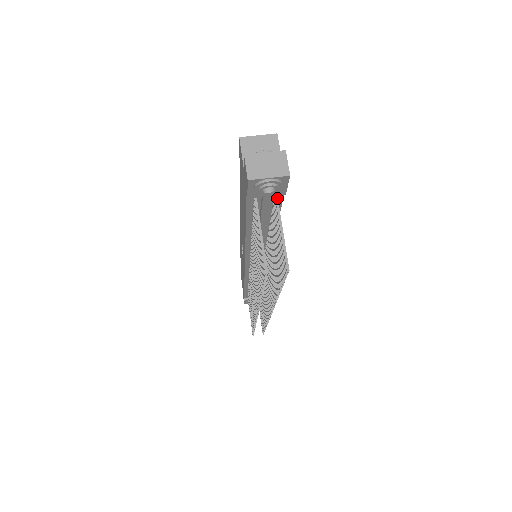
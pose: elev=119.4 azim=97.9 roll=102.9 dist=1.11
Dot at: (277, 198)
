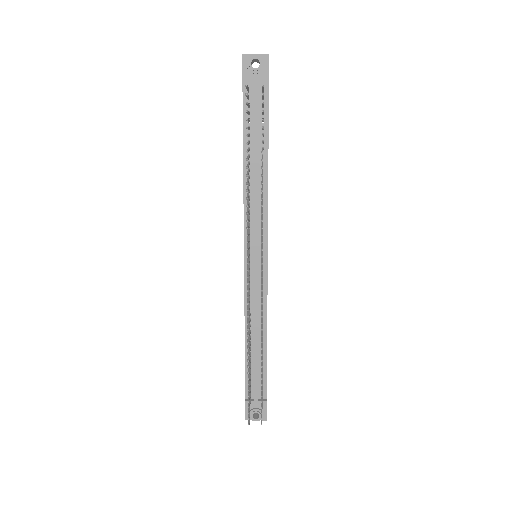
Dot at: occluded
